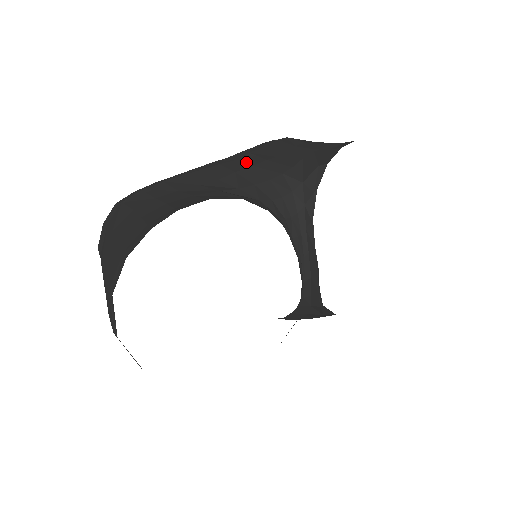
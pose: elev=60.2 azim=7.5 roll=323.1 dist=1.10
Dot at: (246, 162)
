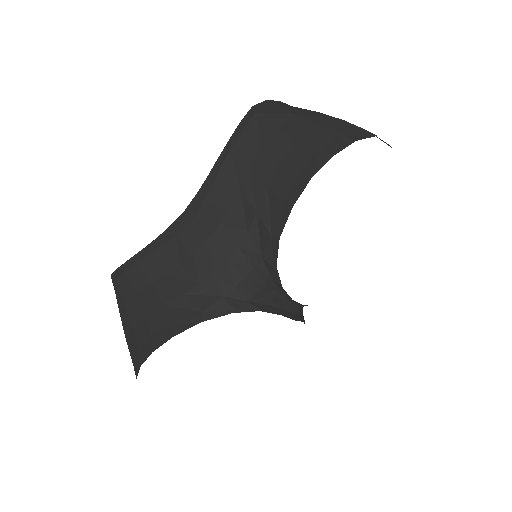
Dot at: (200, 230)
